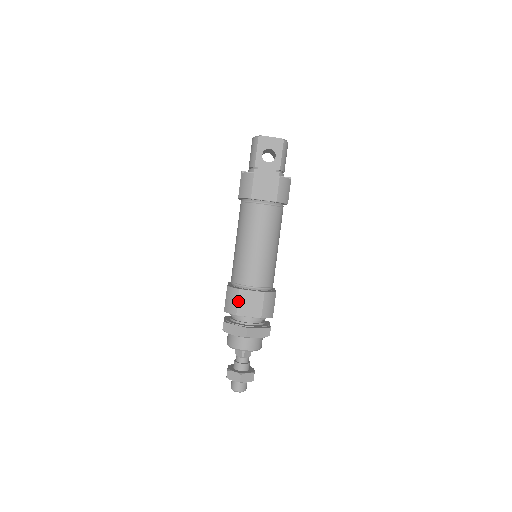
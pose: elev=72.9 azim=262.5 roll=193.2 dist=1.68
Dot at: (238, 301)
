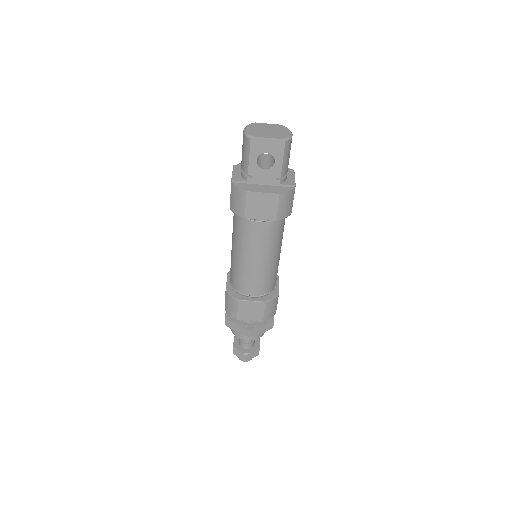
Dot at: (238, 309)
